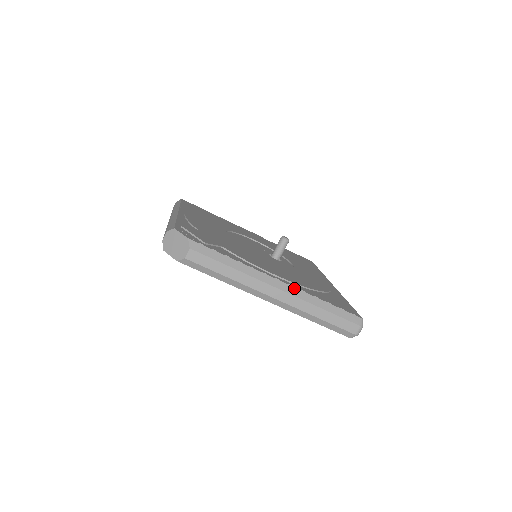
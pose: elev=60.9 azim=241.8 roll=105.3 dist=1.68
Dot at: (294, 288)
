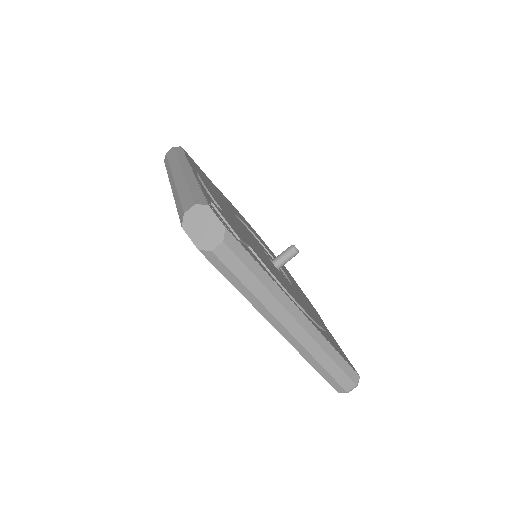
Dot at: (312, 325)
